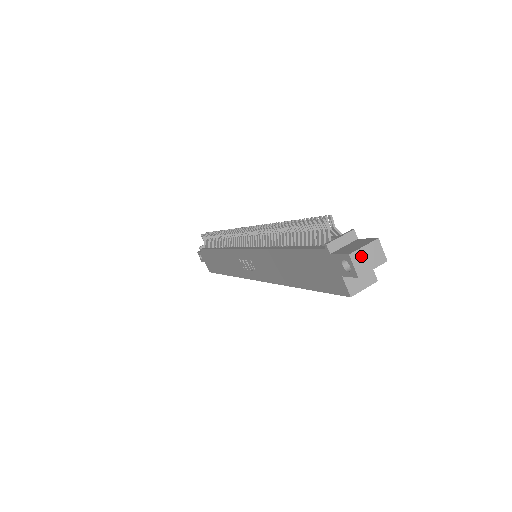
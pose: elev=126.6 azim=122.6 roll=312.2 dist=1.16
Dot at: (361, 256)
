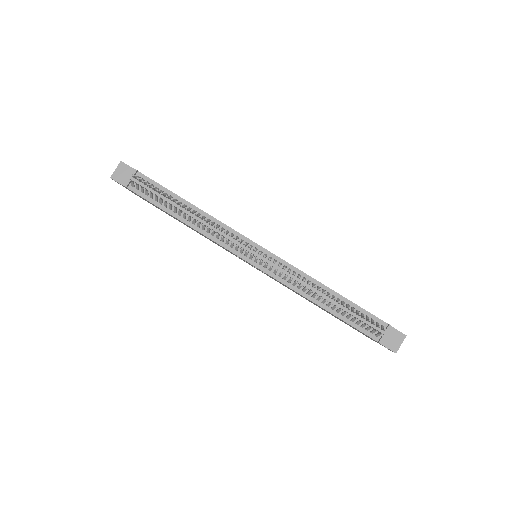
Dot at: (398, 347)
